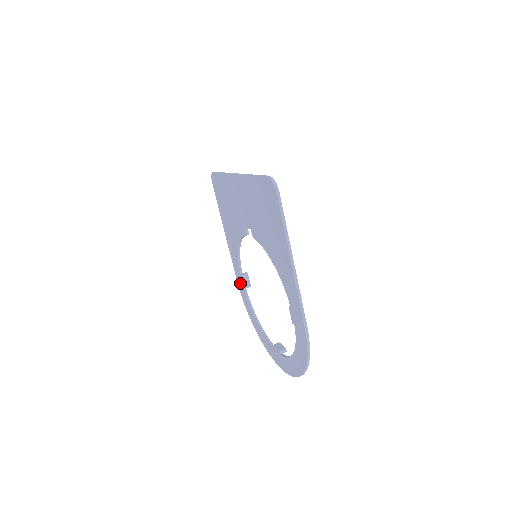
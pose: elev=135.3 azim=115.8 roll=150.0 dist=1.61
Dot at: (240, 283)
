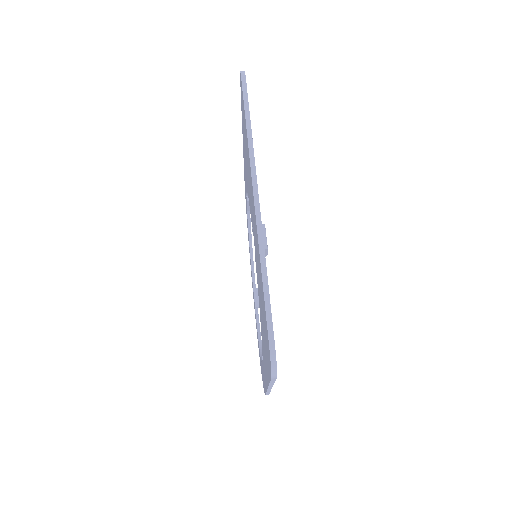
Dot at: occluded
